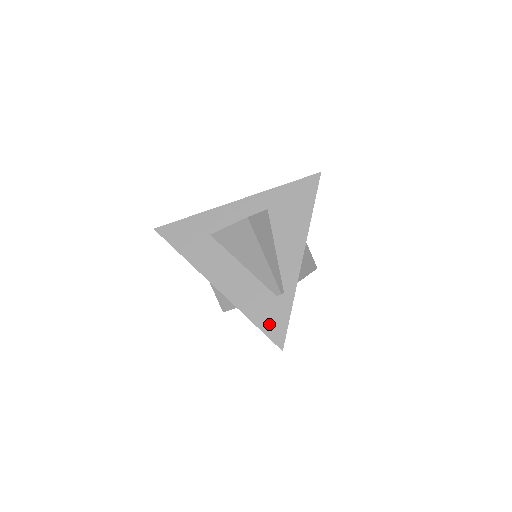
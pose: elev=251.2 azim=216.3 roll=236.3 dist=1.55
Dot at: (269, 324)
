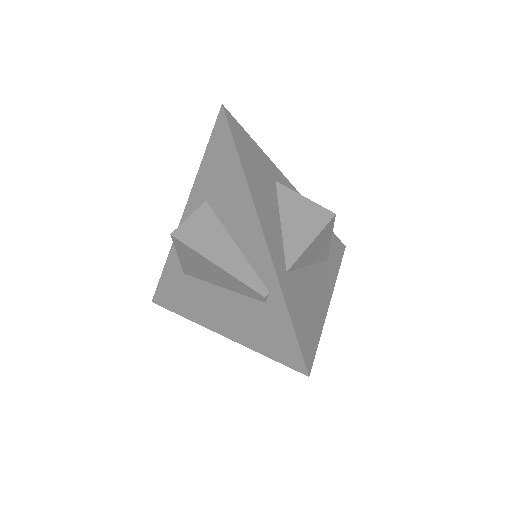
Dot at: (277, 346)
